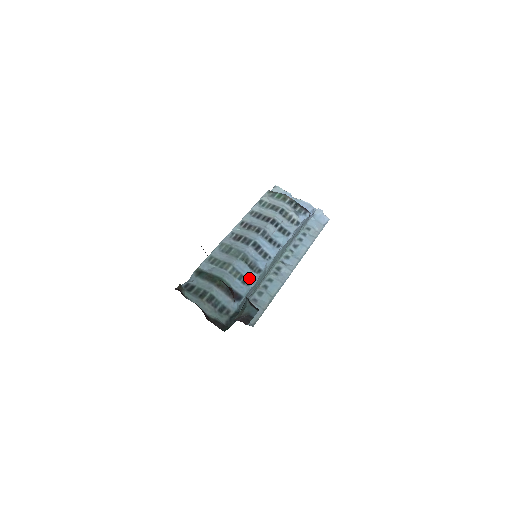
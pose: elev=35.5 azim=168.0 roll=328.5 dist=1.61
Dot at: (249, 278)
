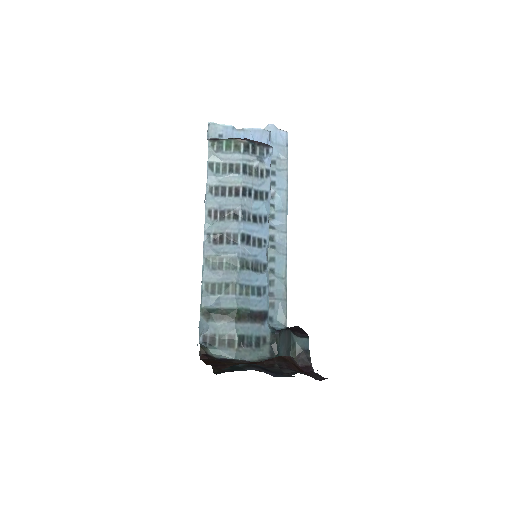
Dot at: (261, 284)
